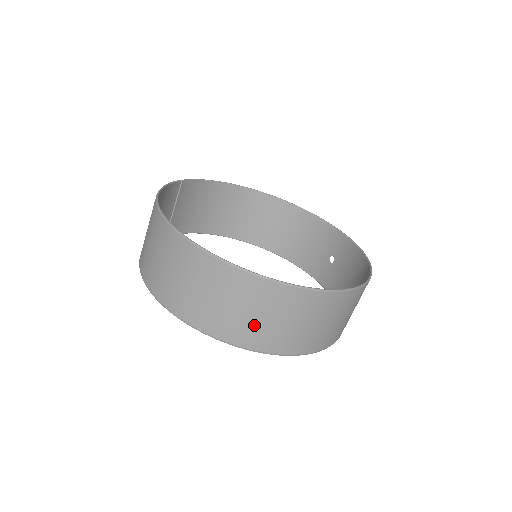
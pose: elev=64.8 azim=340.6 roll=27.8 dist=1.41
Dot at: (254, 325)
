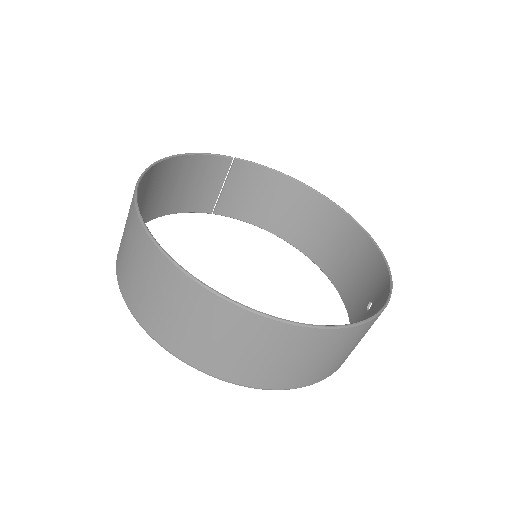
Dot at: (152, 306)
